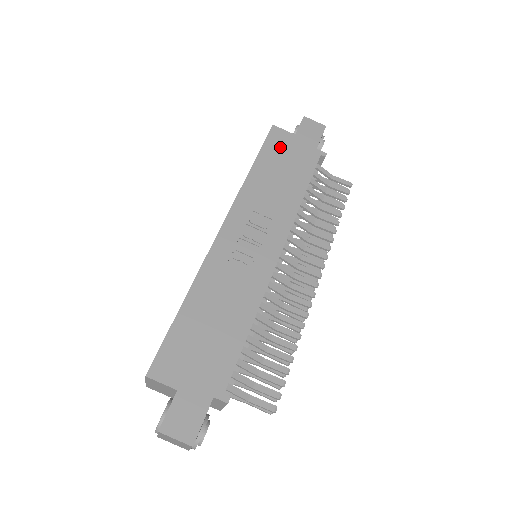
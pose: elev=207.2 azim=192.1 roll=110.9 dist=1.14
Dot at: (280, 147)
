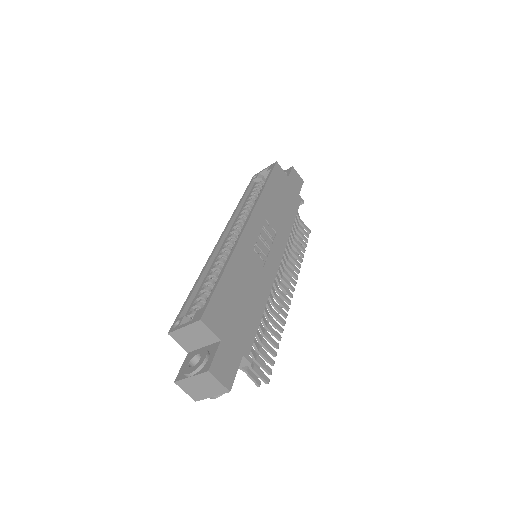
Dot at: (281, 181)
